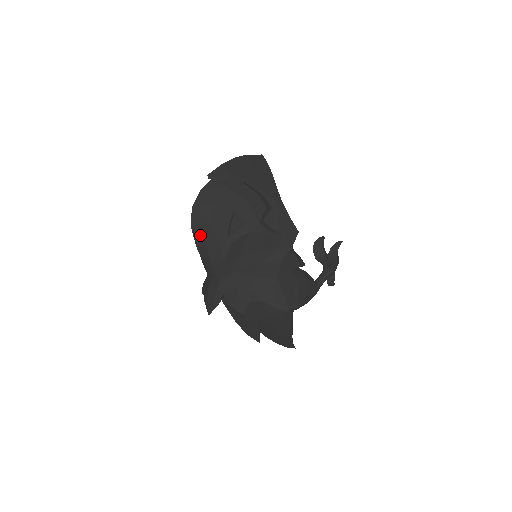
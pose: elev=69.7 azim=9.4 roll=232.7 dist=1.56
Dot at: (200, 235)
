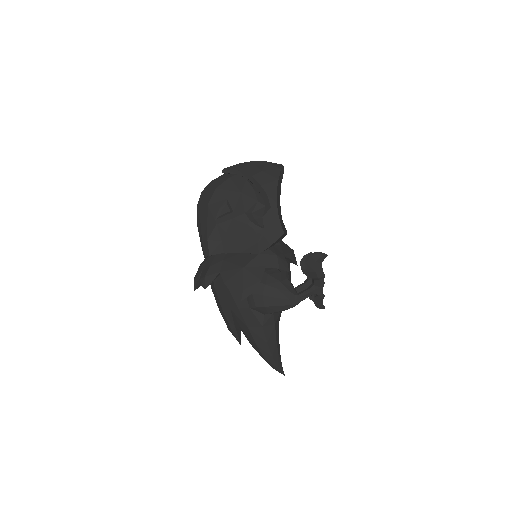
Dot at: (200, 215)
